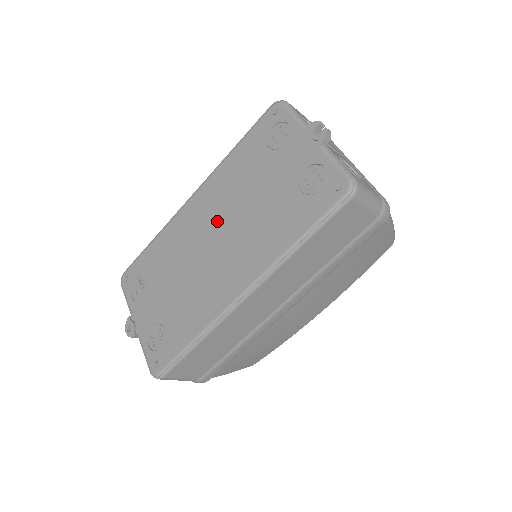
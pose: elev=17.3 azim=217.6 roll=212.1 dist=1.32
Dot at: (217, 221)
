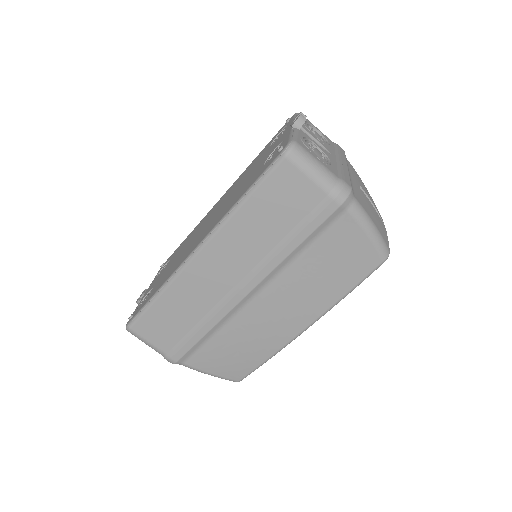
Dot at: (219, 206)
